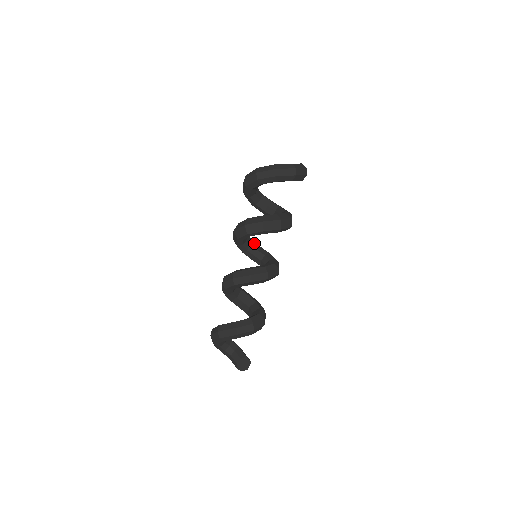
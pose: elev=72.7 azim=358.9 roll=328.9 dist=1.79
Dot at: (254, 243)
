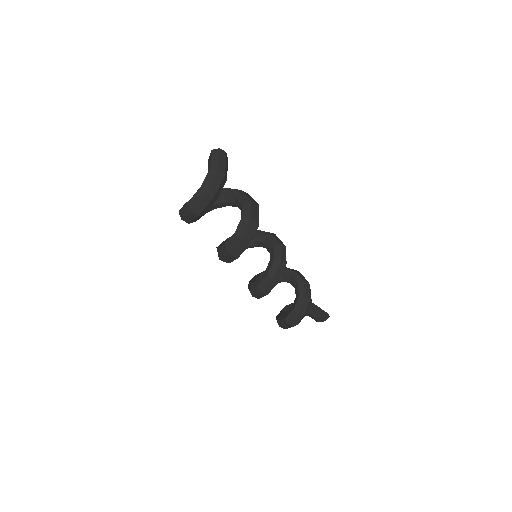
Dot at: occluded
